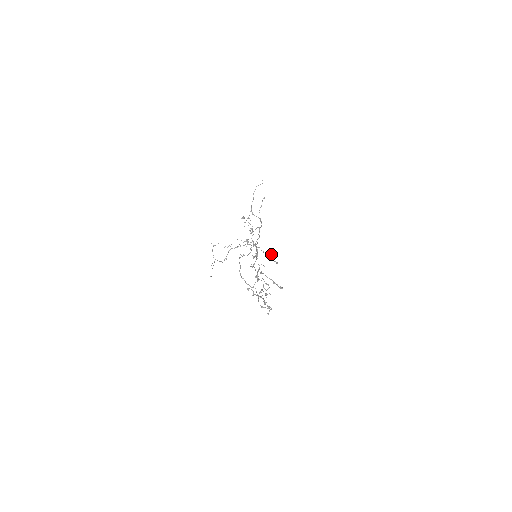
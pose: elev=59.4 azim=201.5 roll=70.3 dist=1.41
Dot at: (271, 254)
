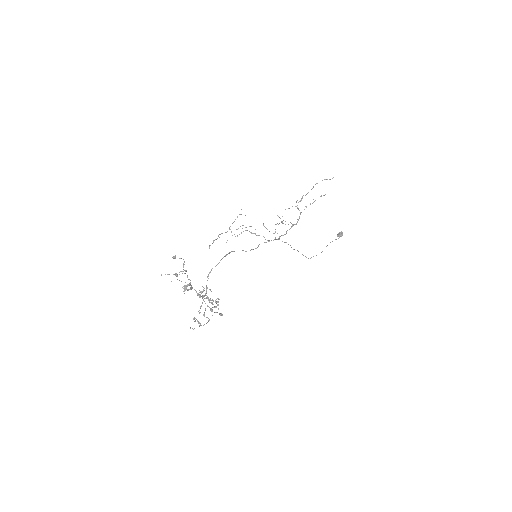
Dot at: occluded
